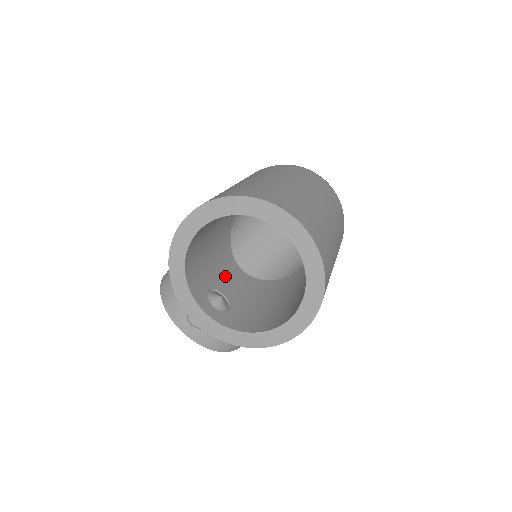
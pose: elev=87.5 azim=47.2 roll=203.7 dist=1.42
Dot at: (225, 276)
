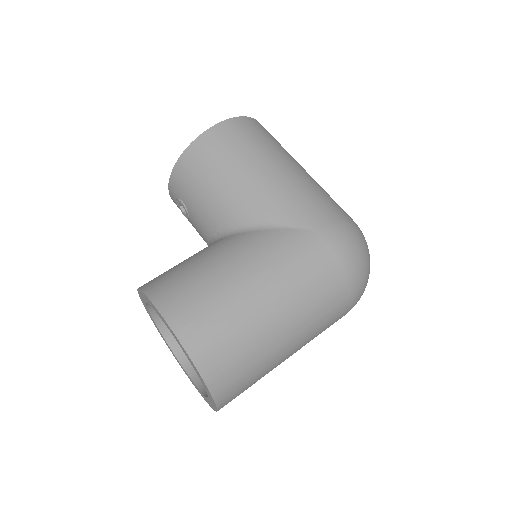
Dot at: occluded
